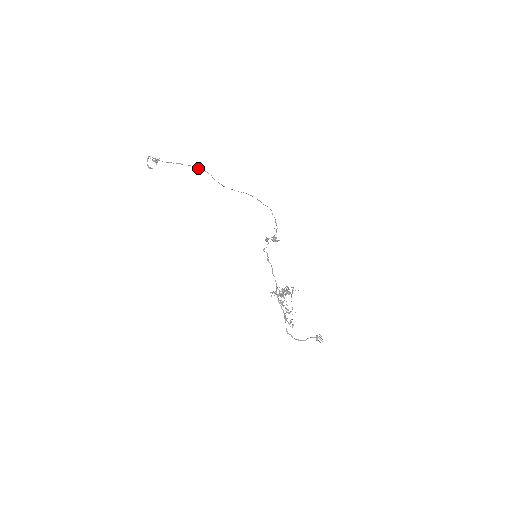
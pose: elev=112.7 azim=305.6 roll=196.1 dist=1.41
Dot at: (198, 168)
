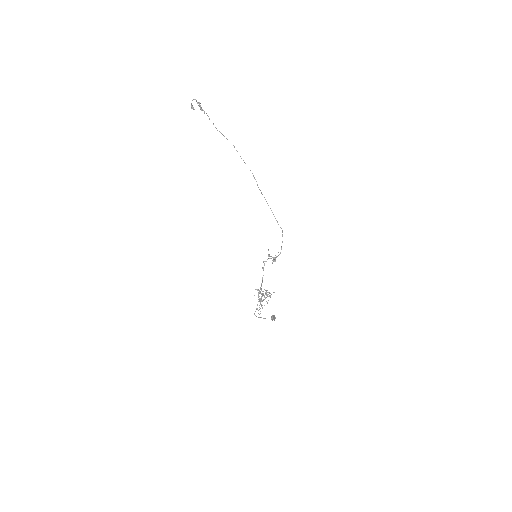
Dot at: occluded
